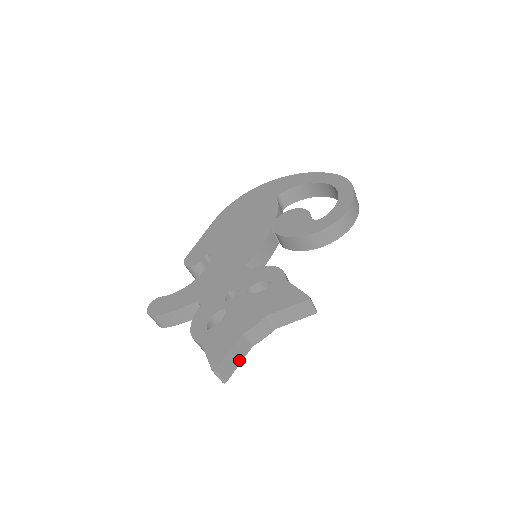
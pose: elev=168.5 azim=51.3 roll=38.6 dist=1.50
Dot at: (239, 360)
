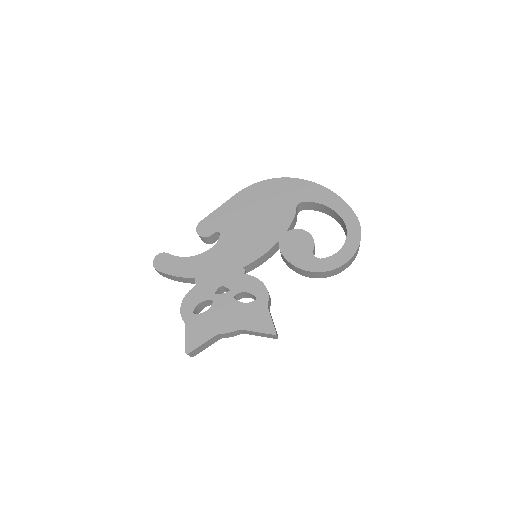
Dot at: (208, 346)
